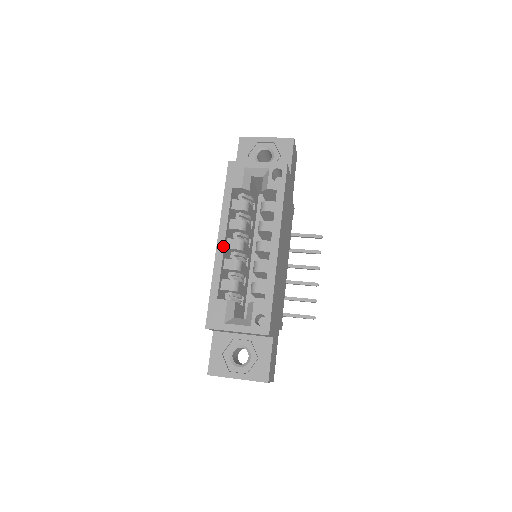
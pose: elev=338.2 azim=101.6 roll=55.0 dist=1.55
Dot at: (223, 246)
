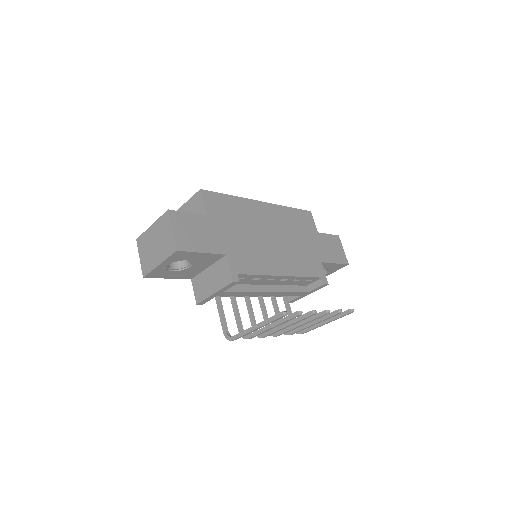
Dot at: occluded
